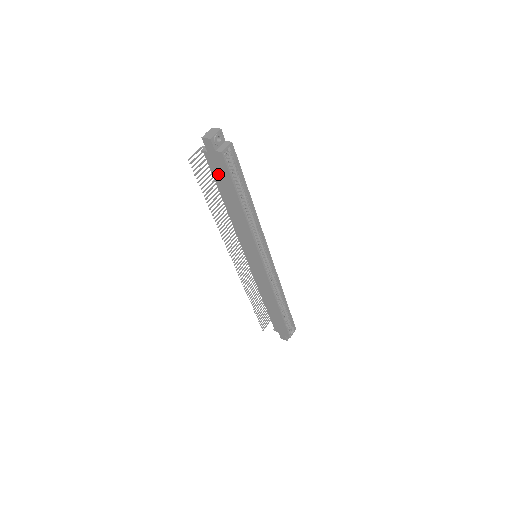
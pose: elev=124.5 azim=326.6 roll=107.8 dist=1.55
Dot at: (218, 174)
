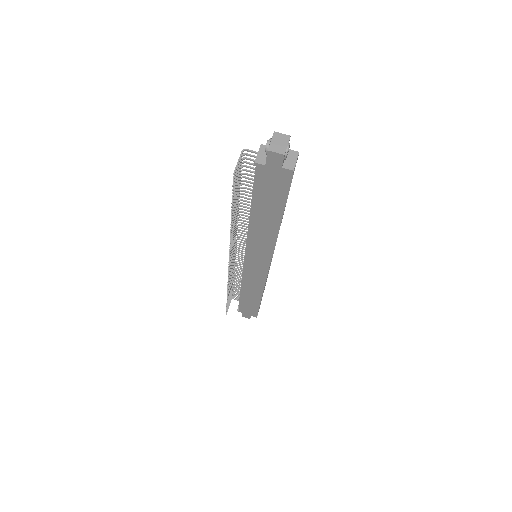
Dot at: (266, 189)
